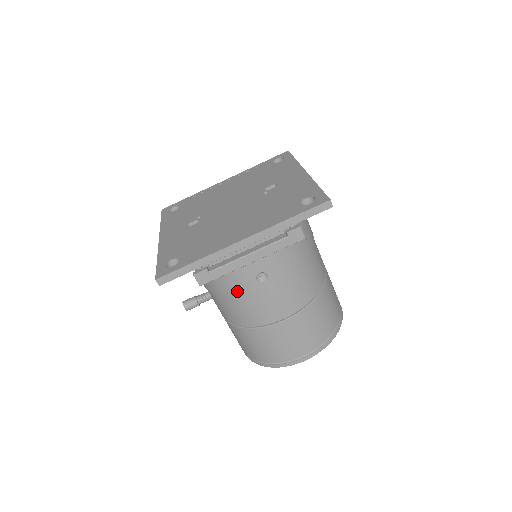
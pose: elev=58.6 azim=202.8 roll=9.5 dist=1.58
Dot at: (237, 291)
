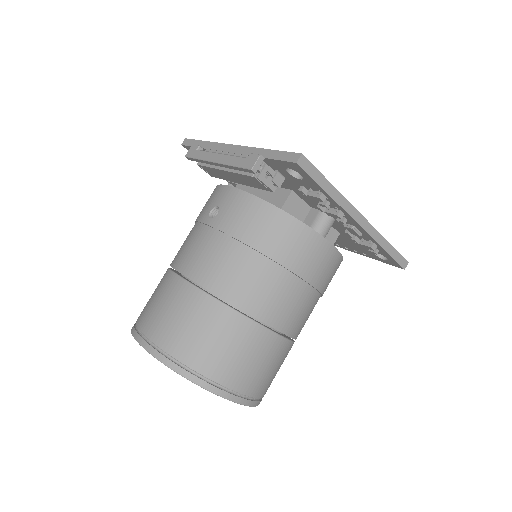
Dot at: occluded
